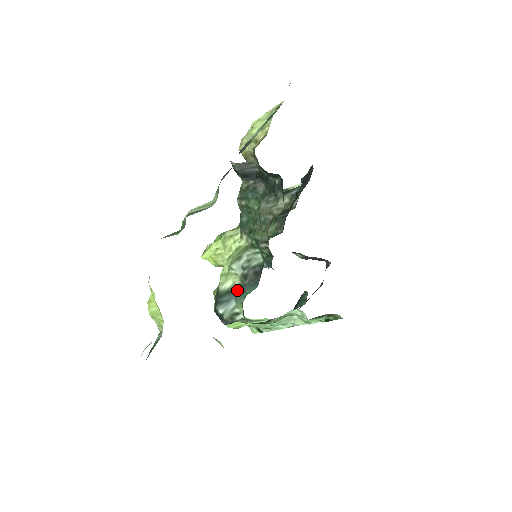
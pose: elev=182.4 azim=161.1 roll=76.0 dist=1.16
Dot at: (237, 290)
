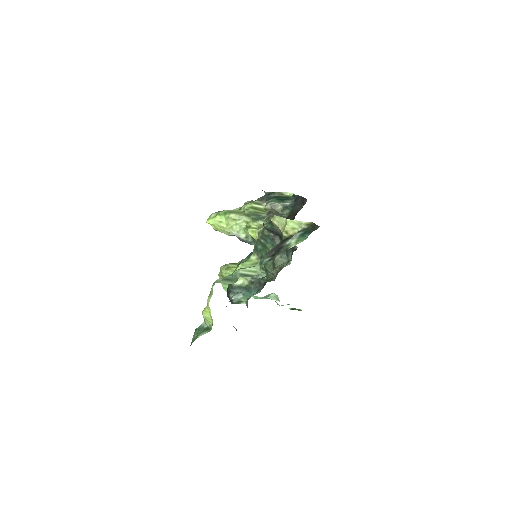
Dot at: (245, 288)
